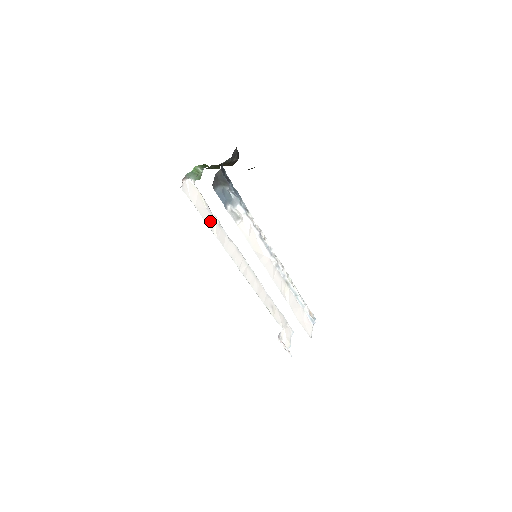
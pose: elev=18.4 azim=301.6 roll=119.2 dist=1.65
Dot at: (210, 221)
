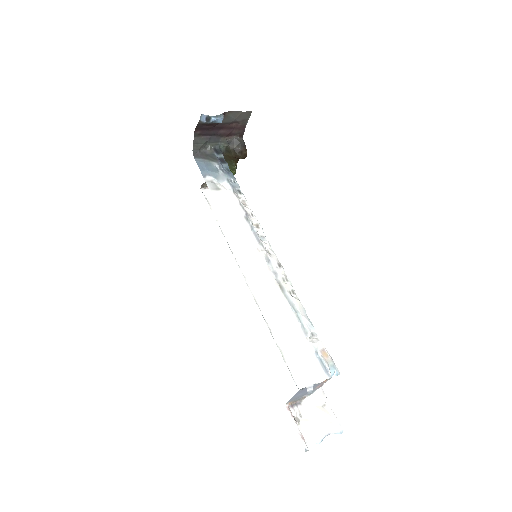
Dot at: (226, 225)
